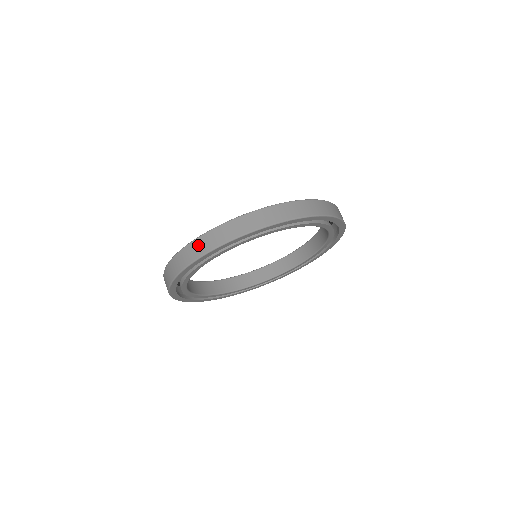
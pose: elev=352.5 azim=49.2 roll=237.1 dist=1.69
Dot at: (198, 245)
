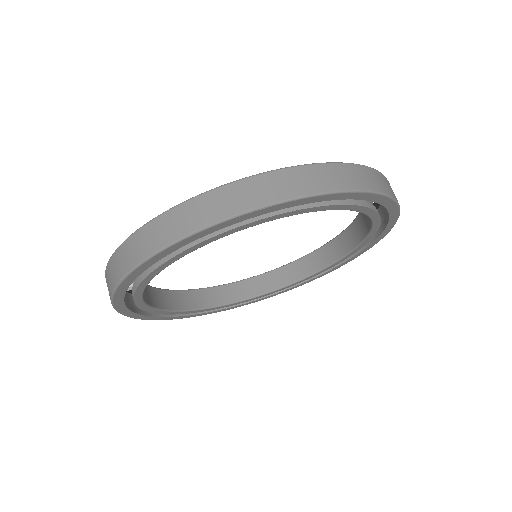
Dot at: (121, 256)
